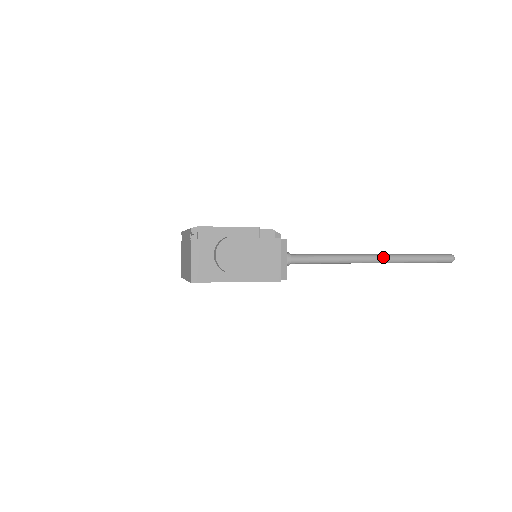
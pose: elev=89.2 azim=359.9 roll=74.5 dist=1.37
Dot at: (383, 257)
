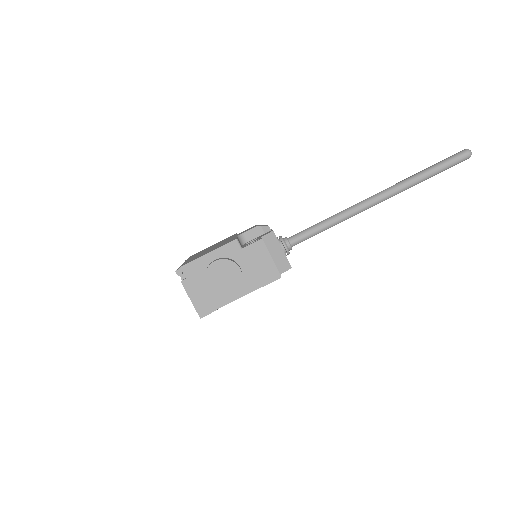
Dot at: (386, 193)
